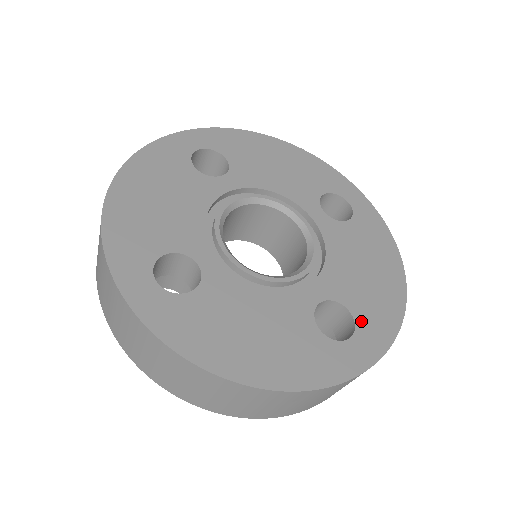
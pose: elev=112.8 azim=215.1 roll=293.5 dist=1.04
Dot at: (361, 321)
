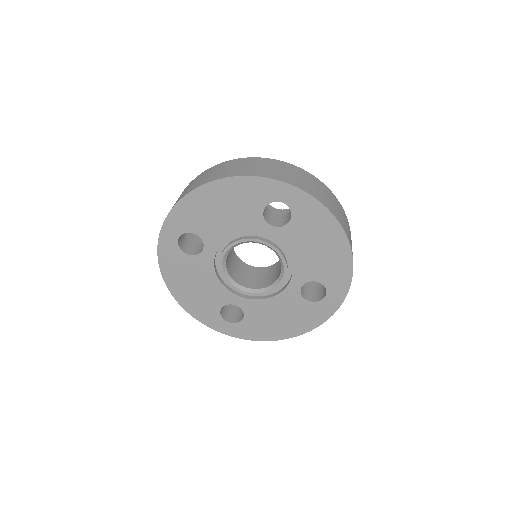
Dot at: (328, 284)
